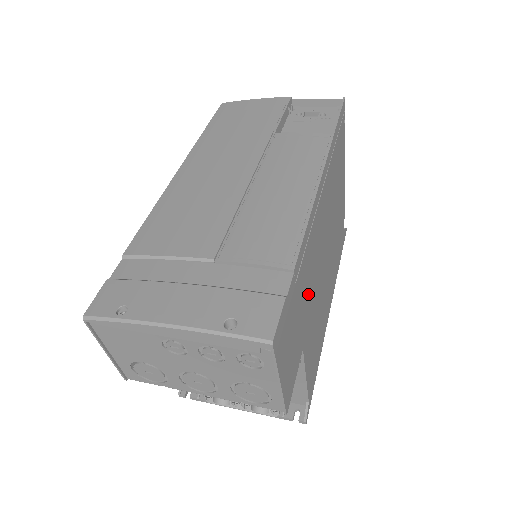
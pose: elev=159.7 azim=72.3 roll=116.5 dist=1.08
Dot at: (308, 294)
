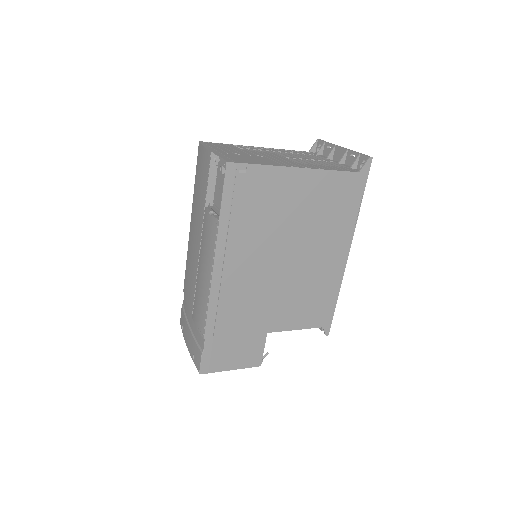
Dot at: (250, 315)
